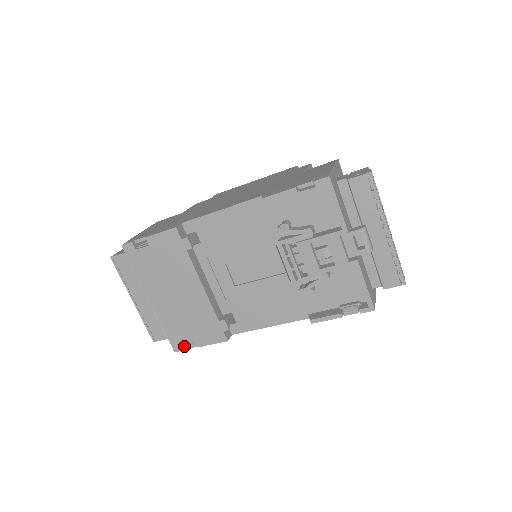
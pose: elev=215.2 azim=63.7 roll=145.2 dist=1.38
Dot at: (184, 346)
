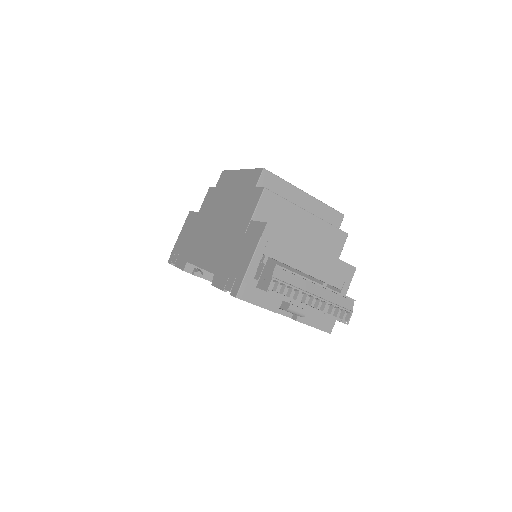
Dot at: occluded
